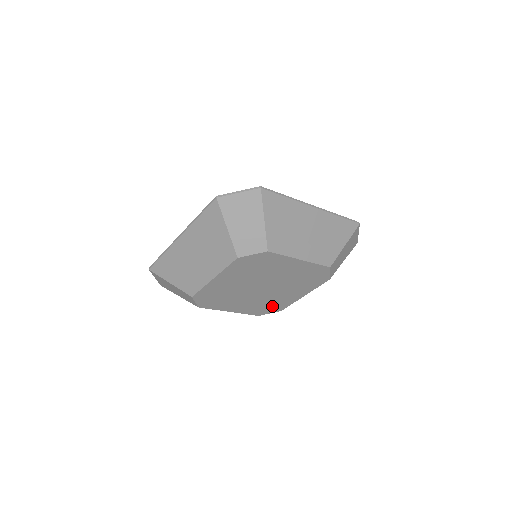
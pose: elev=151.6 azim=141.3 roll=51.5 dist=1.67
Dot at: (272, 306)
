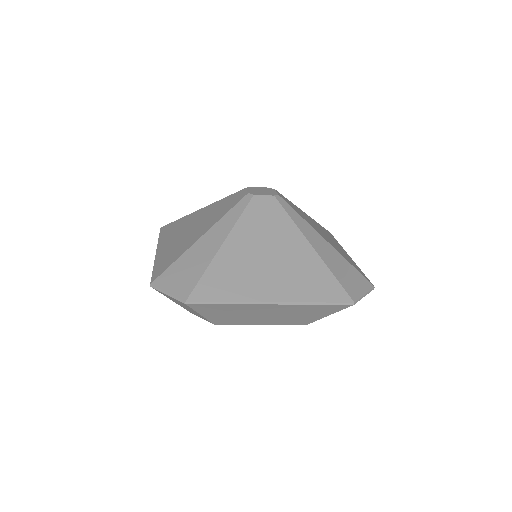
Dot at: occluded
